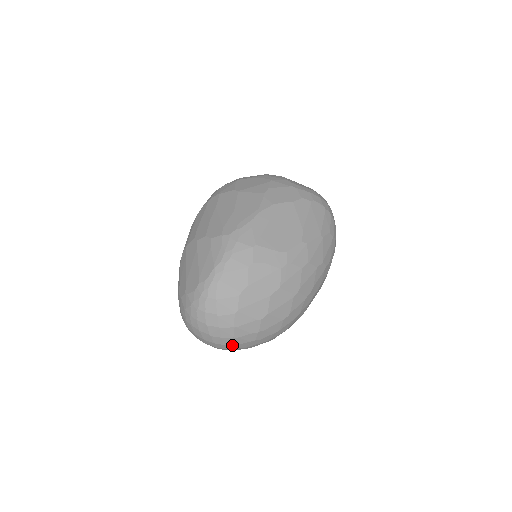
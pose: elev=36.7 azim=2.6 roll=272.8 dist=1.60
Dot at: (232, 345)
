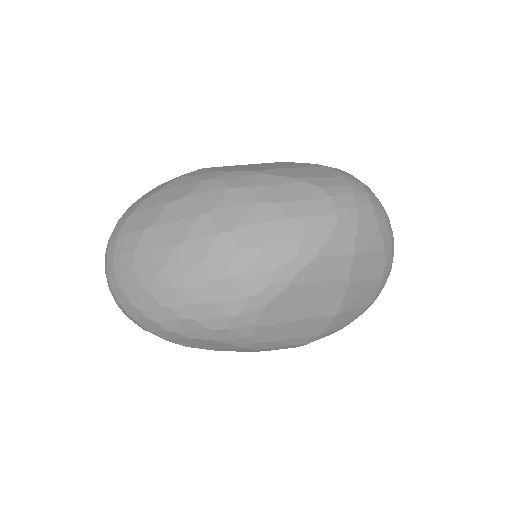
Dot at: (113, 274)
